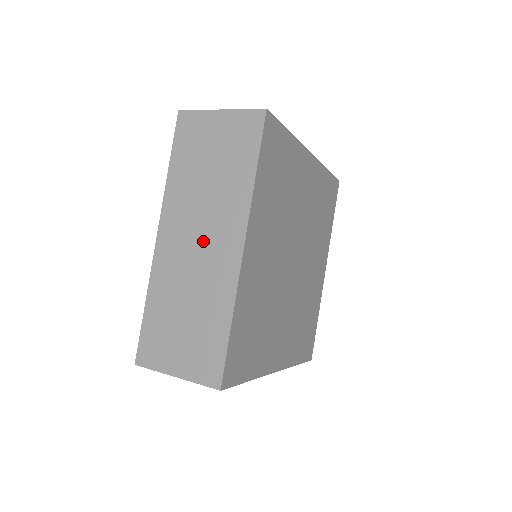
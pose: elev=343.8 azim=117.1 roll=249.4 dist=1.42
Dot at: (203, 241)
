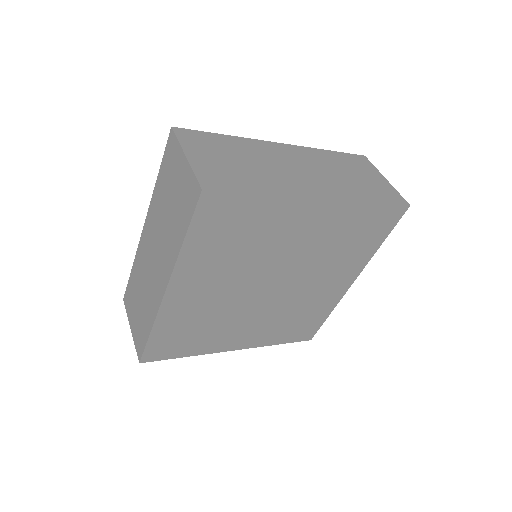
Dot at: (155, 260)
